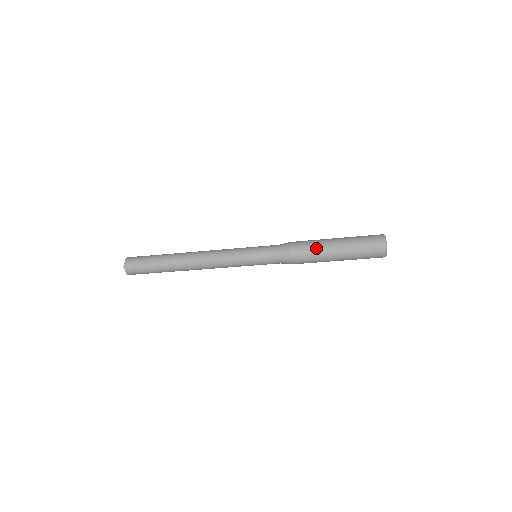
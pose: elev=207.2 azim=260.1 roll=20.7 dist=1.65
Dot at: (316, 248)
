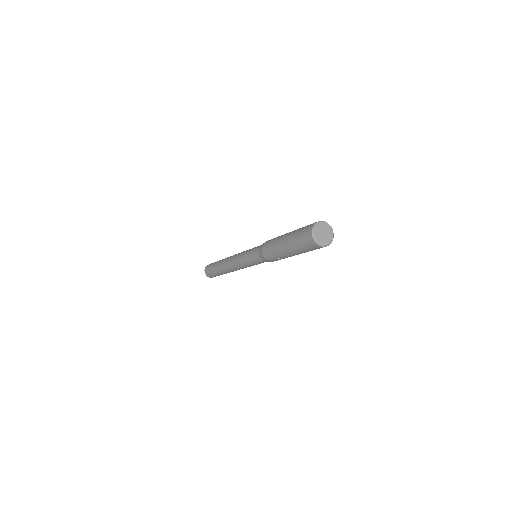
Dot at: (274, 249)
